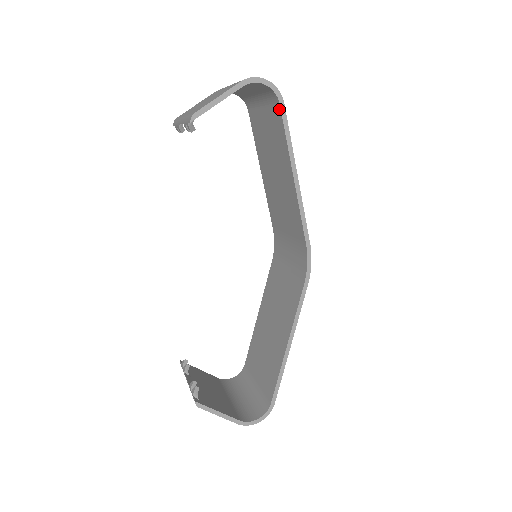
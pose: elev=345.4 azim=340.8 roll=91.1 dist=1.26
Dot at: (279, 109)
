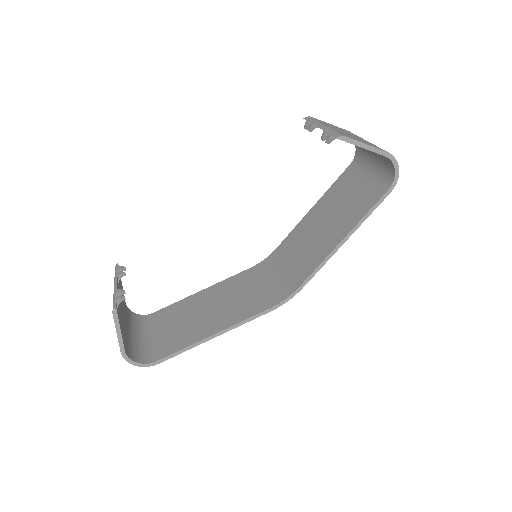
Dot at: (383, 192)
